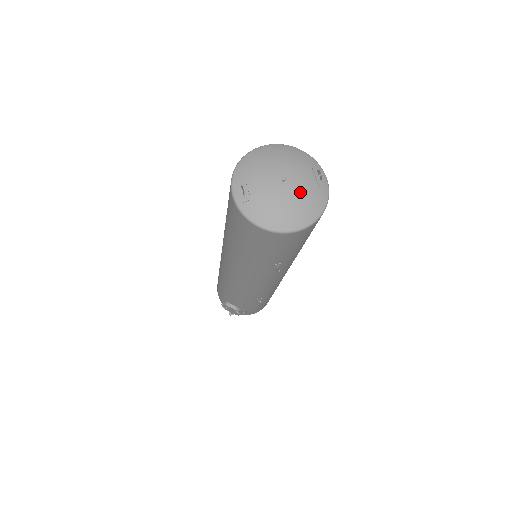
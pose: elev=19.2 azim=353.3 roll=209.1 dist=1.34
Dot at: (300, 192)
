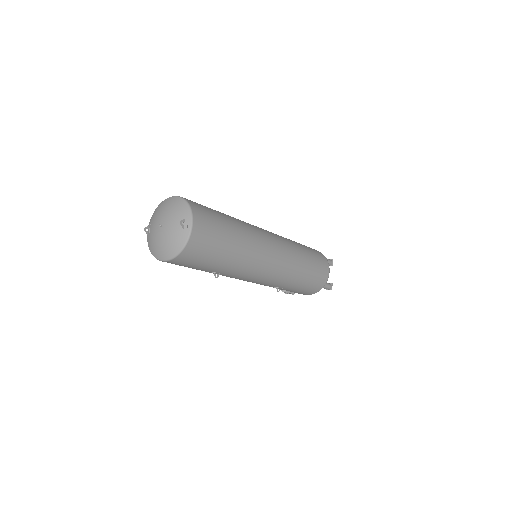
Dot at: (168, 235)
